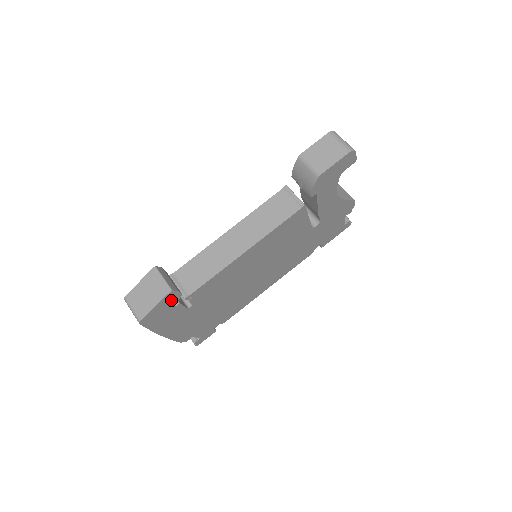
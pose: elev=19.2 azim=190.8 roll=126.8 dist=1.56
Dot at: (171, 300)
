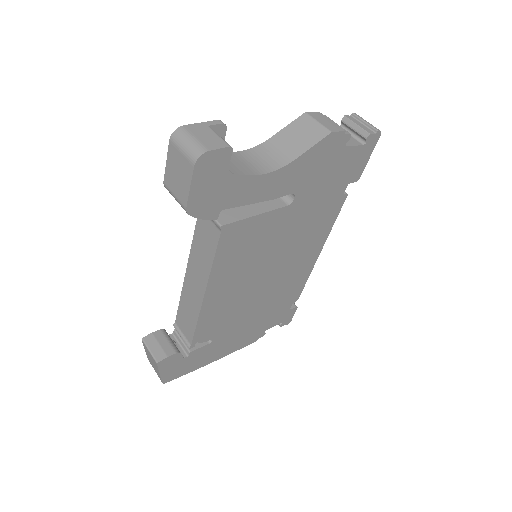
Dot at: (172, 361)
